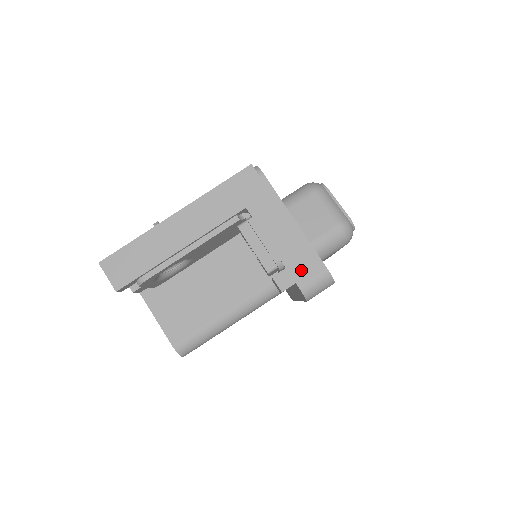
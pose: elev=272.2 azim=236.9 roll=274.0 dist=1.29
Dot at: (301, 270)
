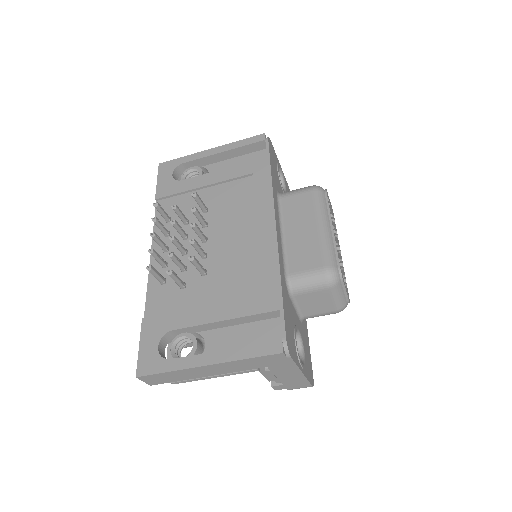
Dot at: (294, 386)
